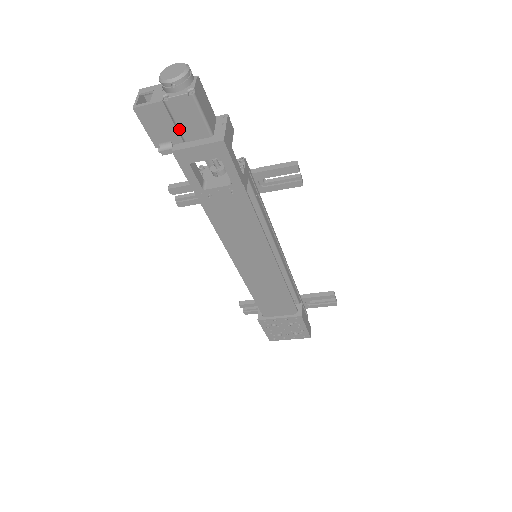
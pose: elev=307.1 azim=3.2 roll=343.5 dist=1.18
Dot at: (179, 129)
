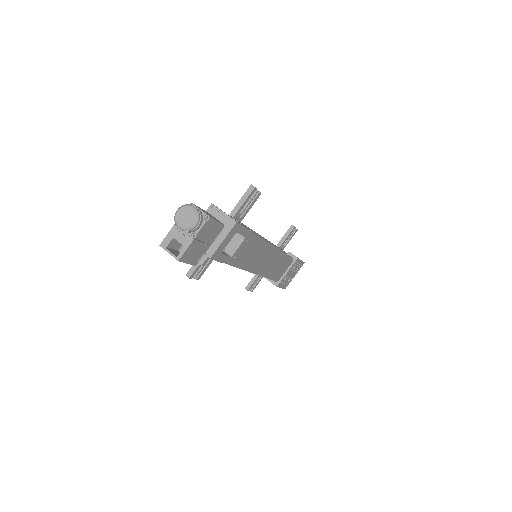
Dot at: (206, 242)
